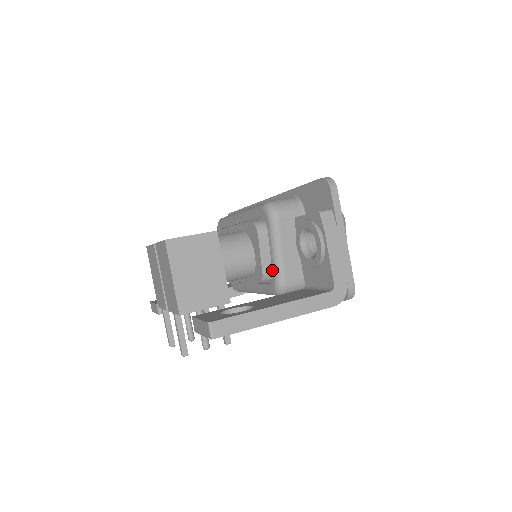
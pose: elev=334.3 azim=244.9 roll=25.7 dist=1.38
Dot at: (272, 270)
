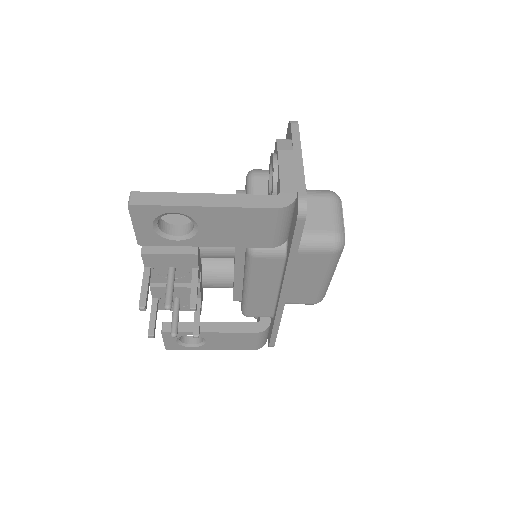
Dot at: occluded
